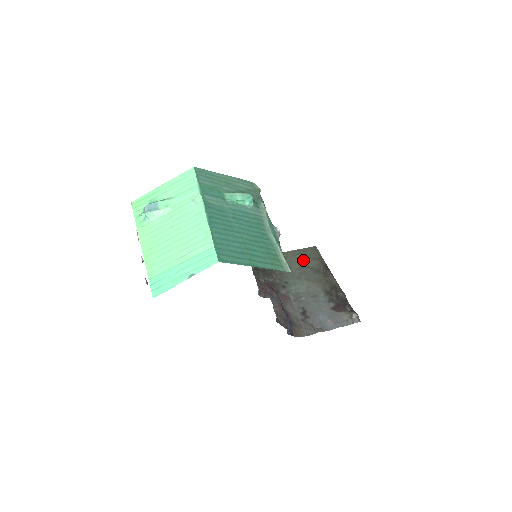
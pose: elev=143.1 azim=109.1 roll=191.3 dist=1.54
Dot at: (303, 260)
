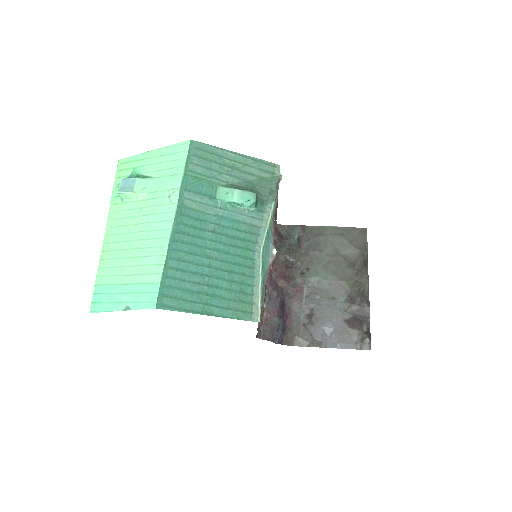
Dot at: (341, 244)
